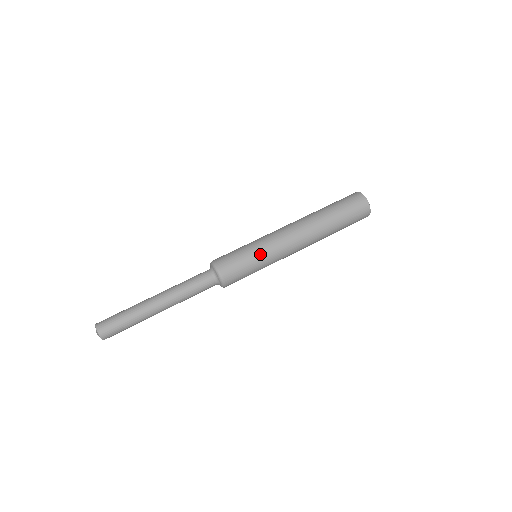
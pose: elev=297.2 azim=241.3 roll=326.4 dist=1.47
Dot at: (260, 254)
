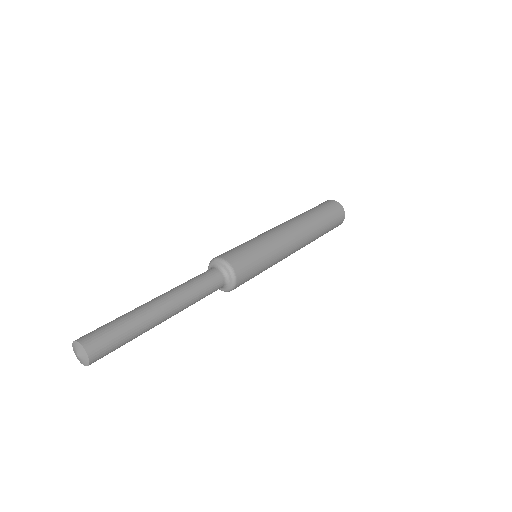
Dot at: (270, 255)
